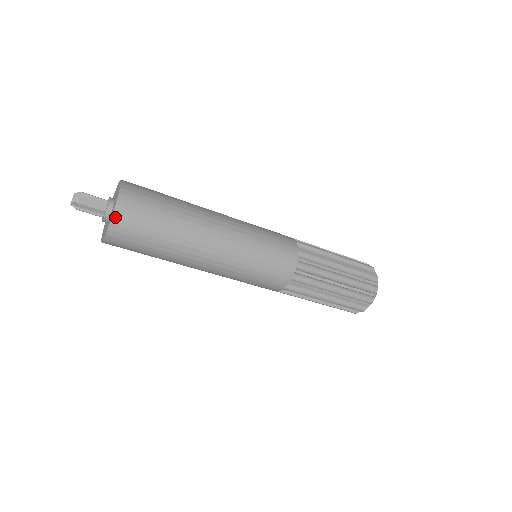
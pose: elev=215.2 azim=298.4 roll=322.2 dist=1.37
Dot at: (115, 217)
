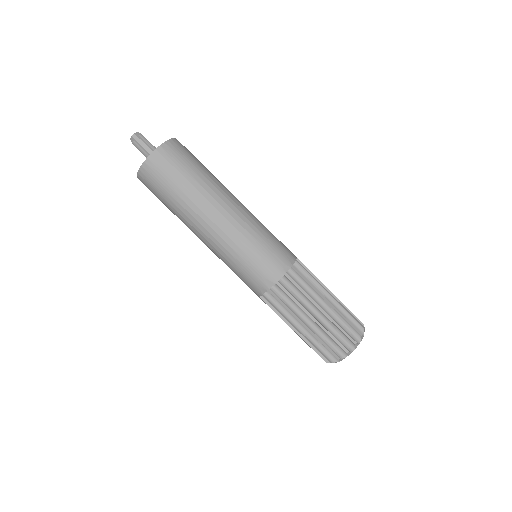
Dot at: (166, 144)
